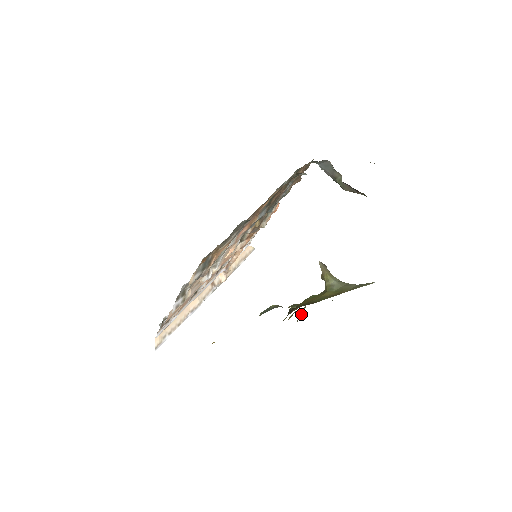
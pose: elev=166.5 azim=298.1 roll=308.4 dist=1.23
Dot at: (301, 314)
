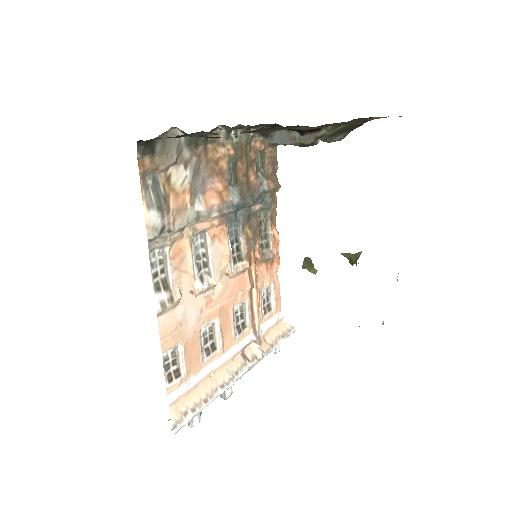
Dot at: occluded
